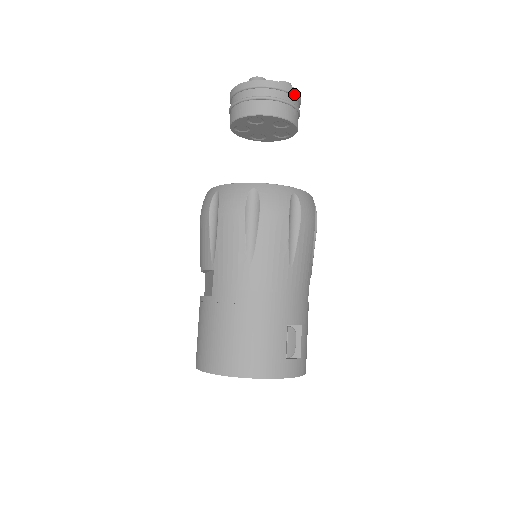
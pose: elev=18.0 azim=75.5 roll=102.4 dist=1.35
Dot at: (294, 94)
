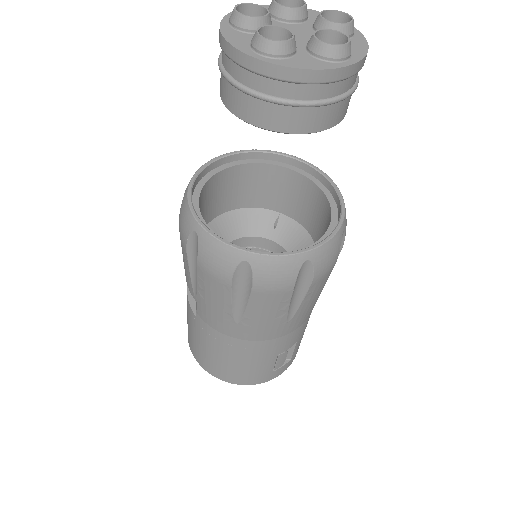
Dot at: (348, 77)
